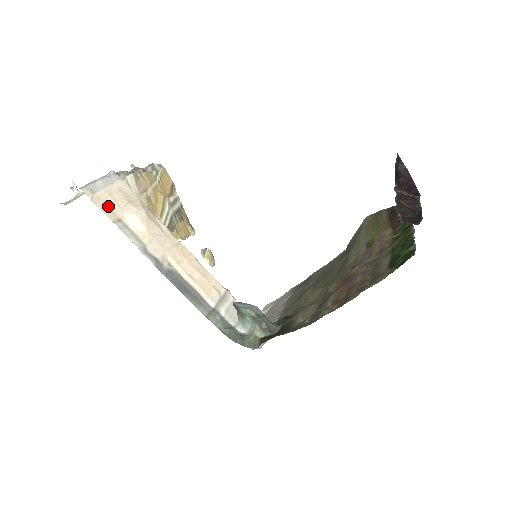
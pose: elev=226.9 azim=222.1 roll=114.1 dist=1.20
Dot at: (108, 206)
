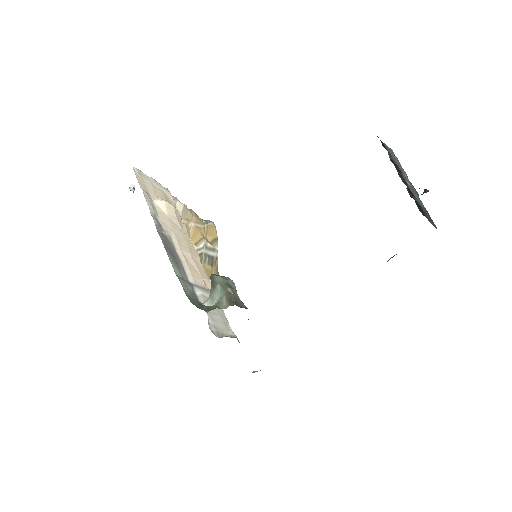
Dot at: (146, 186)
